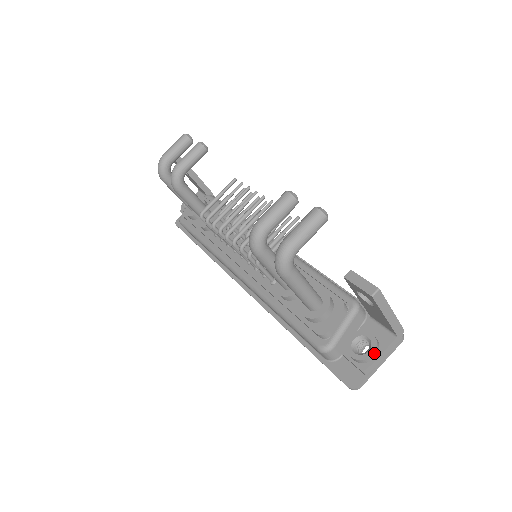
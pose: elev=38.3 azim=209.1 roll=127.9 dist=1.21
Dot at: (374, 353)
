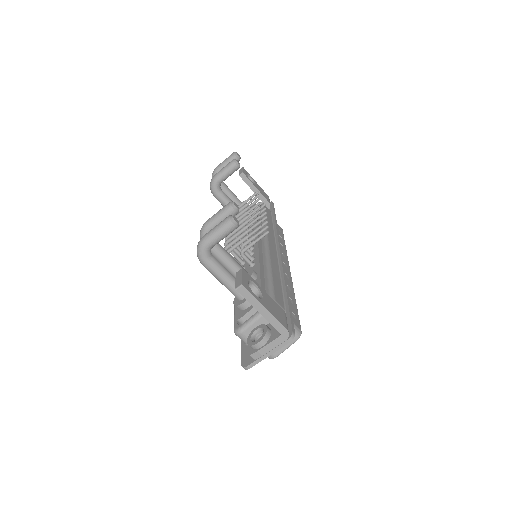
Dot at: (259, 342)
